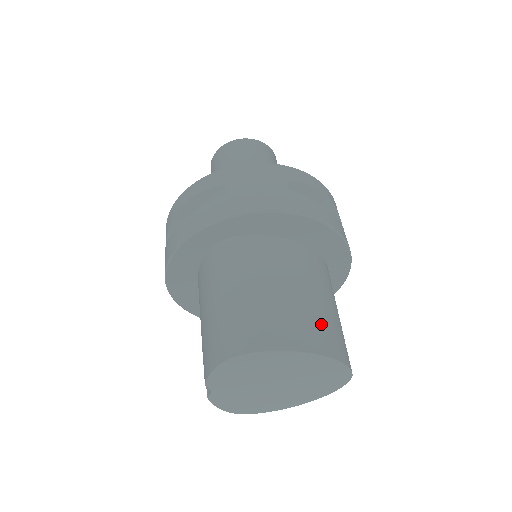
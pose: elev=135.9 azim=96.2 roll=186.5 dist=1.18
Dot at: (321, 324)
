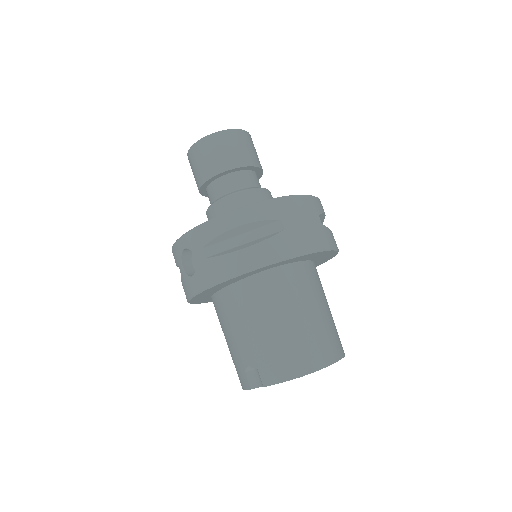
Dot at: occluded
